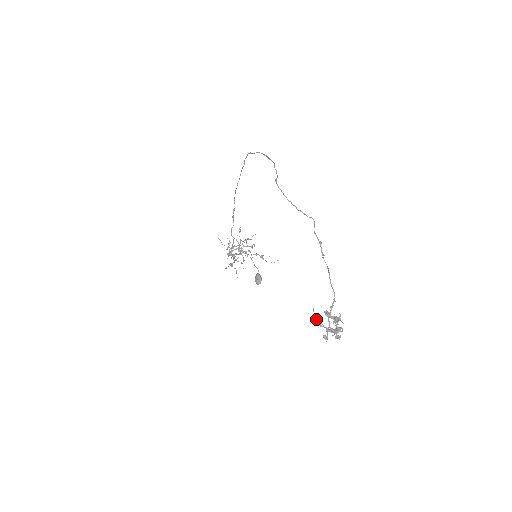
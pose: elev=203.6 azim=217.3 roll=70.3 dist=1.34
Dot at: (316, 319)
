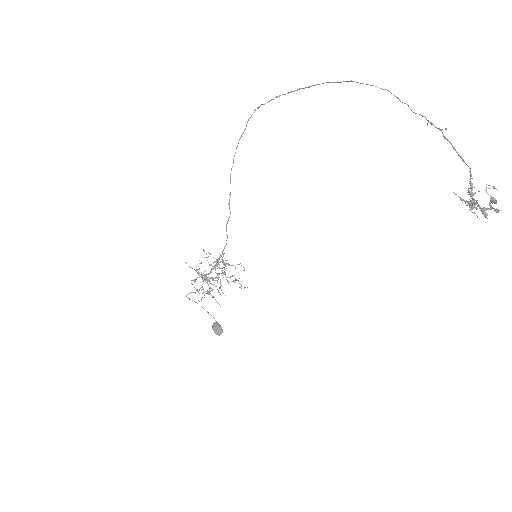
Dot at: (464, 200)
